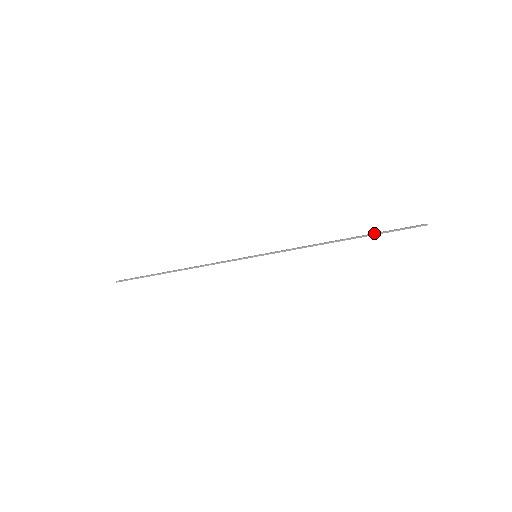
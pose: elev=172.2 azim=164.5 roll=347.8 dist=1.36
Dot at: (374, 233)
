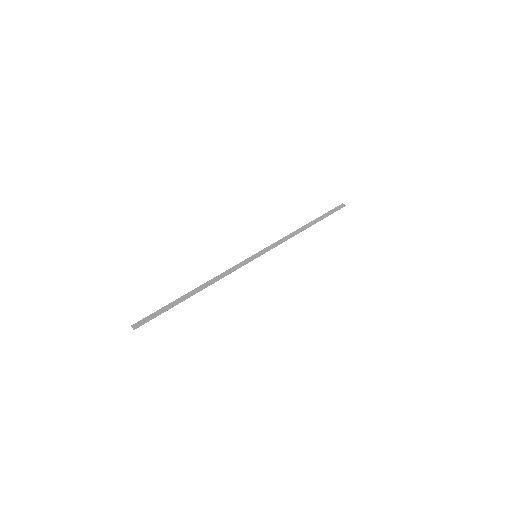
Dot at: (323, 218)
